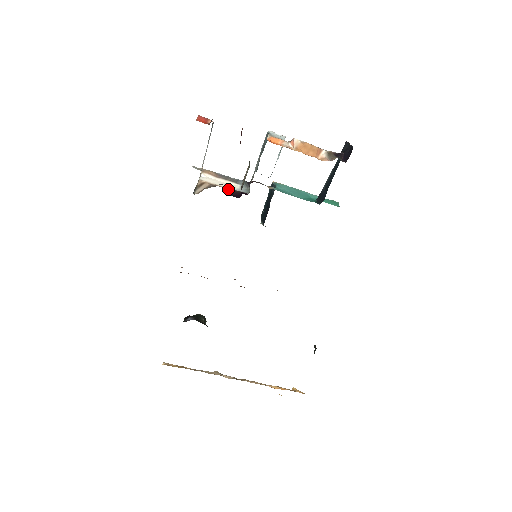
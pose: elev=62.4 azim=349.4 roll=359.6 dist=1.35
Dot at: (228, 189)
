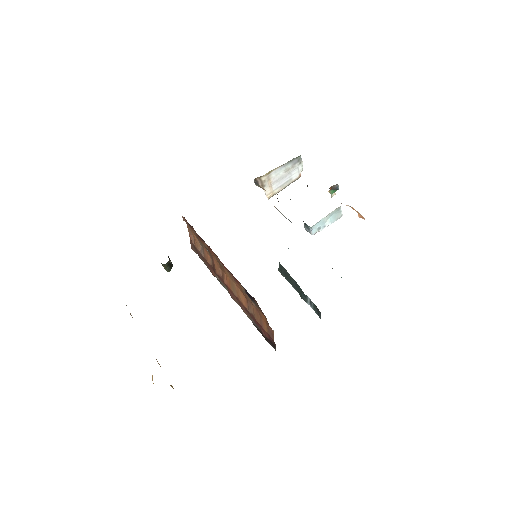
Dot at: occluded
